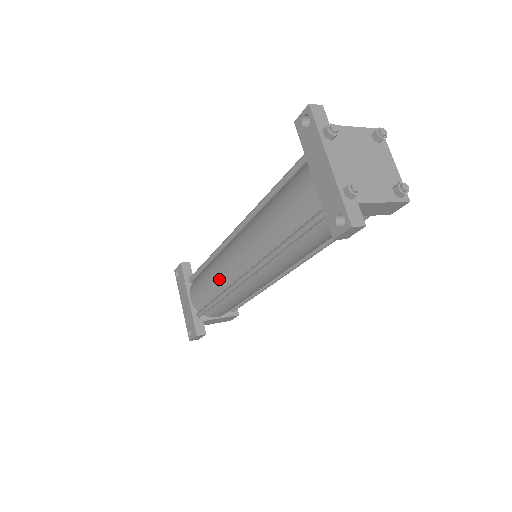
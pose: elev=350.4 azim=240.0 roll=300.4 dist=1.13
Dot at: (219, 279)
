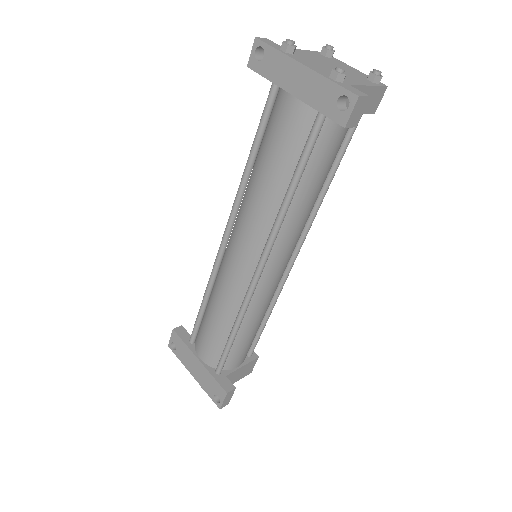
Dot at: (228, 302)
